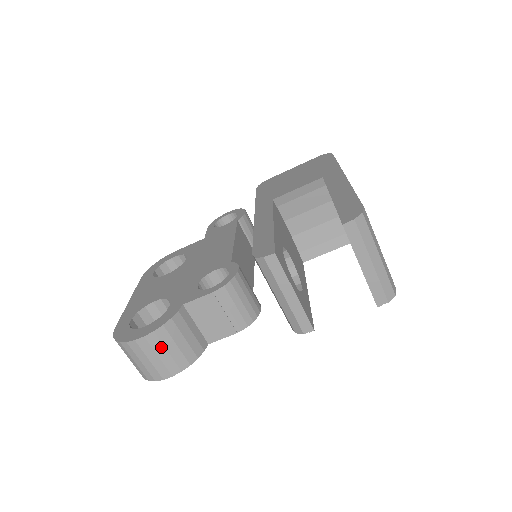
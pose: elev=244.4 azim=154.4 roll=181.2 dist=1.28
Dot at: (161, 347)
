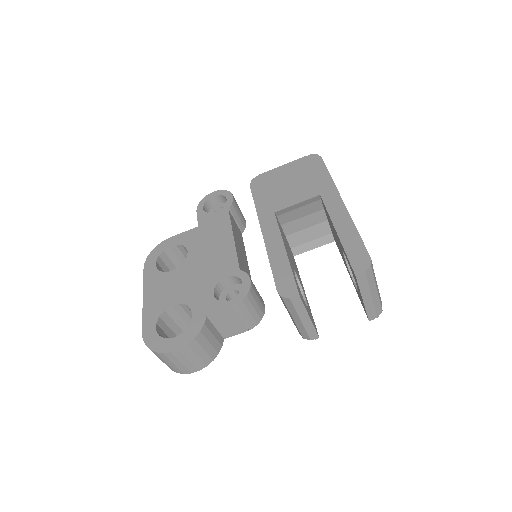
Dot at: (192, 354)
